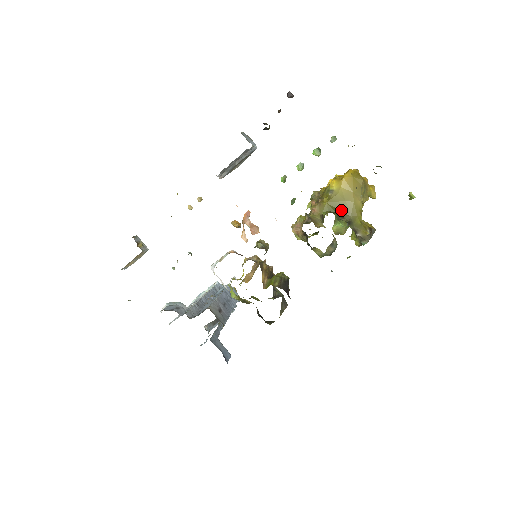
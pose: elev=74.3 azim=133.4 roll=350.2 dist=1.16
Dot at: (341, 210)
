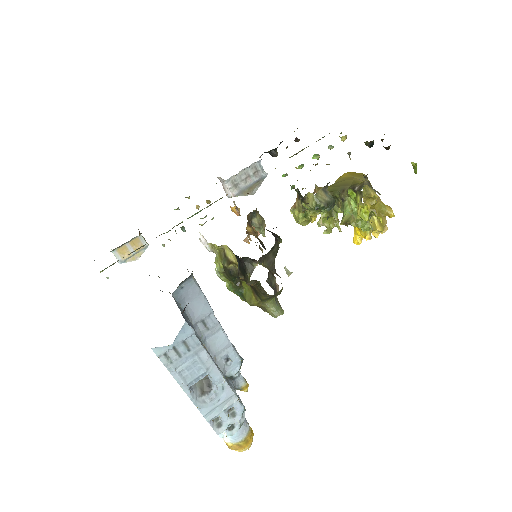
Dot at: (341, 186)
